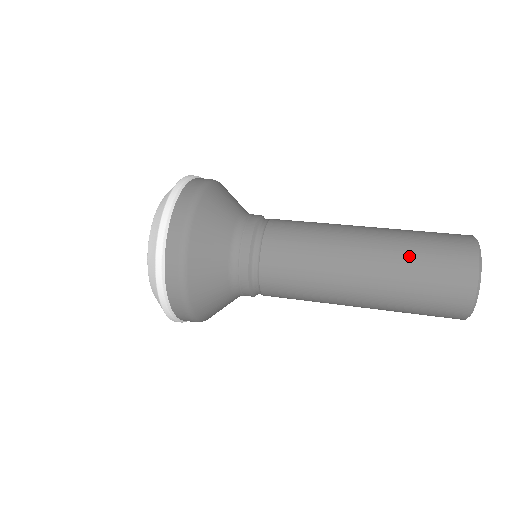
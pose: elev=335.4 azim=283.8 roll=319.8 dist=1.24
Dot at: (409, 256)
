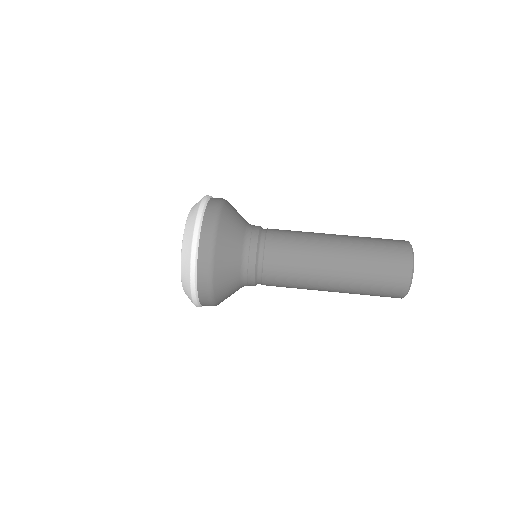
Dot at: (363, 288)
